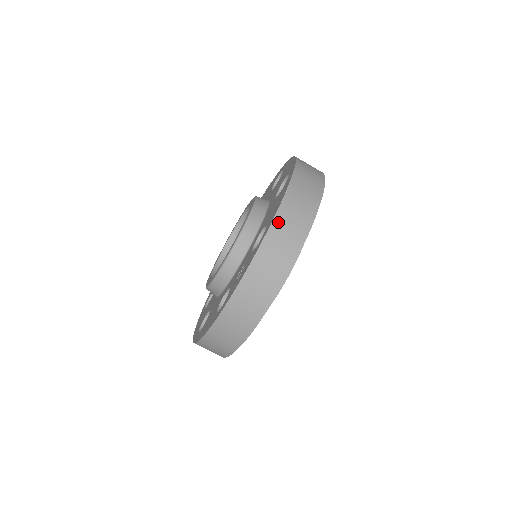
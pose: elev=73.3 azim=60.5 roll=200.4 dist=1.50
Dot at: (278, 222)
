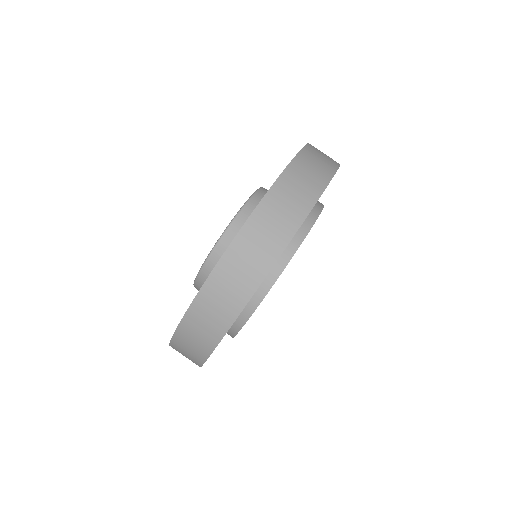
Dot at: (311, 148)
